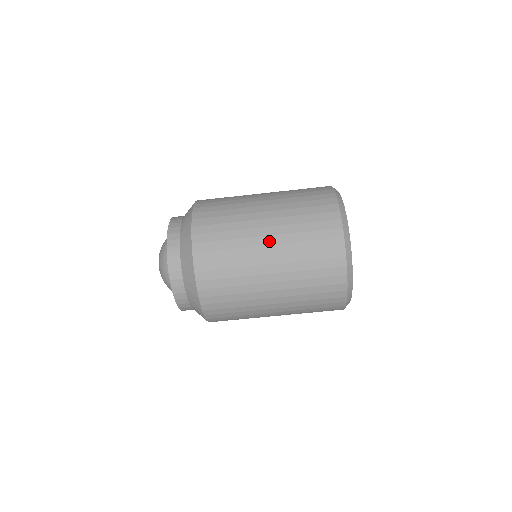
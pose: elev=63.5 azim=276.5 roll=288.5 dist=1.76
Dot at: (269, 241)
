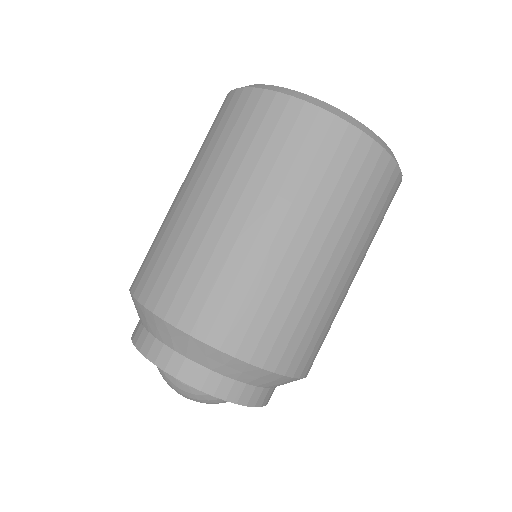
Dot at: (217, 200)
